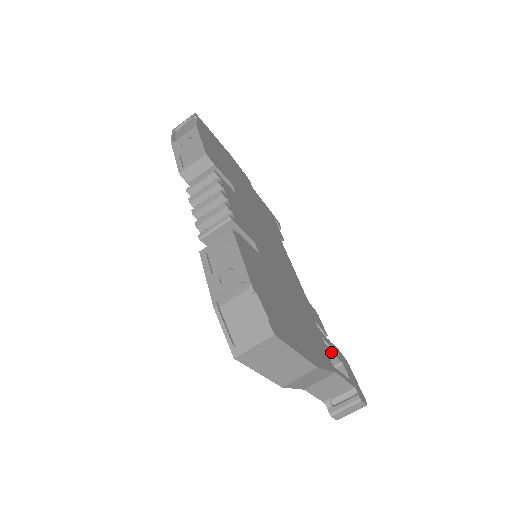
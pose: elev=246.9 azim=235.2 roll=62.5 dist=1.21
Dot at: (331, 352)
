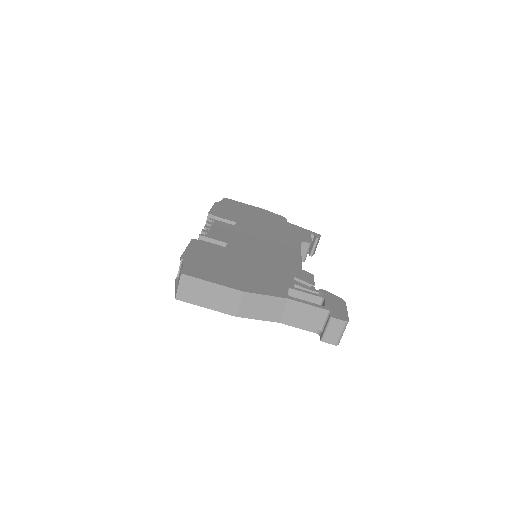
Dot at: (302, 291)
